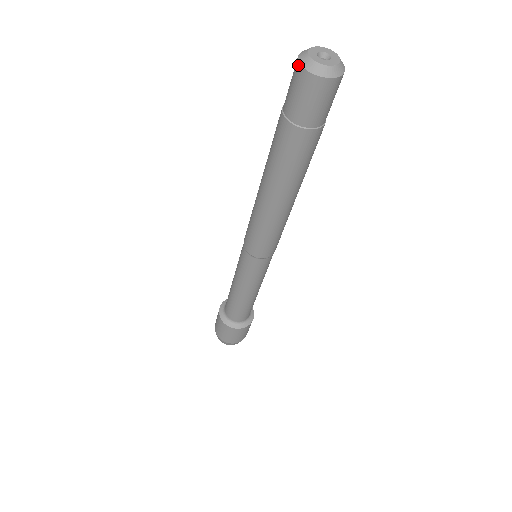
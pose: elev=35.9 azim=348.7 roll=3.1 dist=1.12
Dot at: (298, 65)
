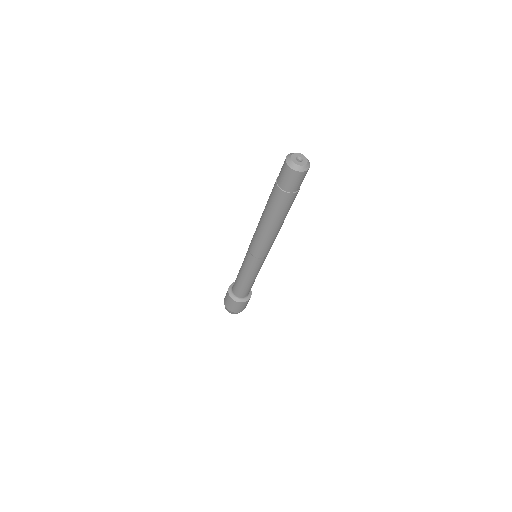
Dot at: (286, 158)
